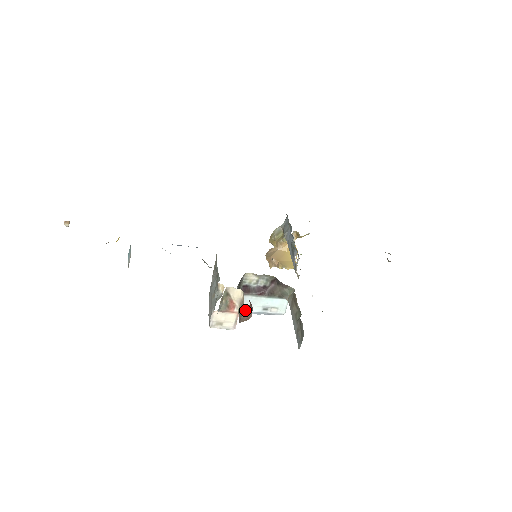
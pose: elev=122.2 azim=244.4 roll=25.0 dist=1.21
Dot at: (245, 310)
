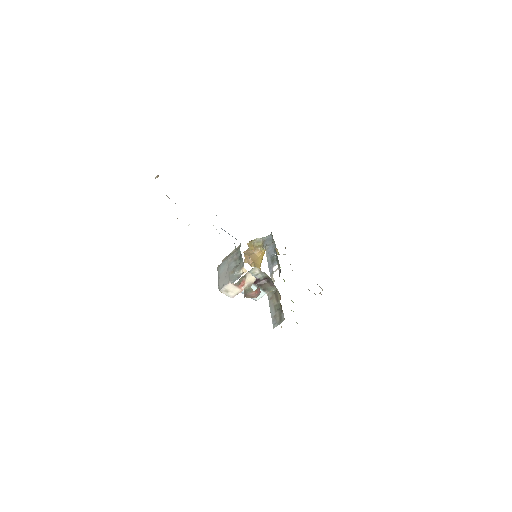
Dot at: (251, 291)
